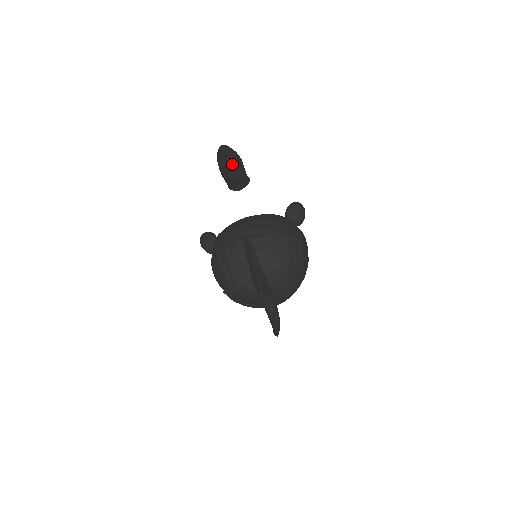
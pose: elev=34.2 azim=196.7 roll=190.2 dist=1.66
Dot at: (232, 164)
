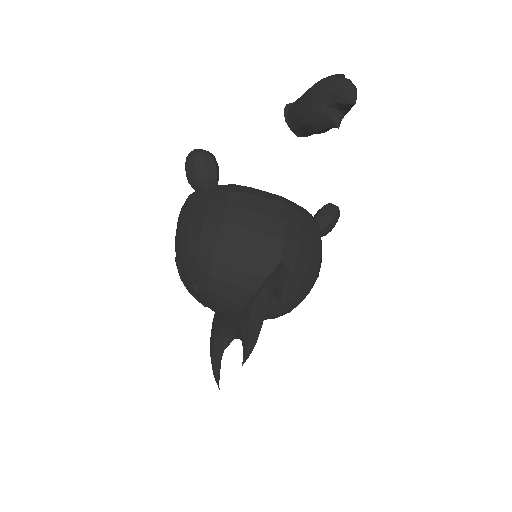
Dot at: occluded
